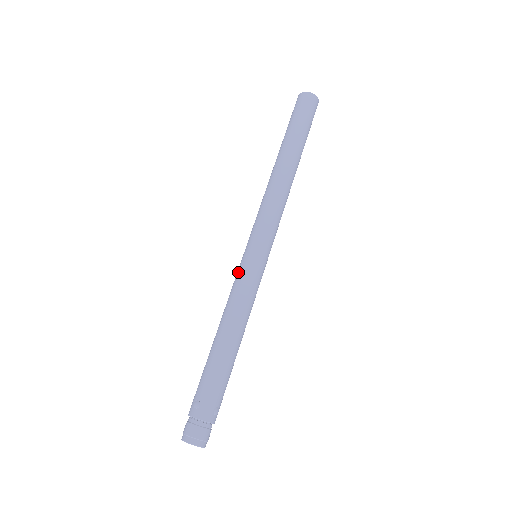
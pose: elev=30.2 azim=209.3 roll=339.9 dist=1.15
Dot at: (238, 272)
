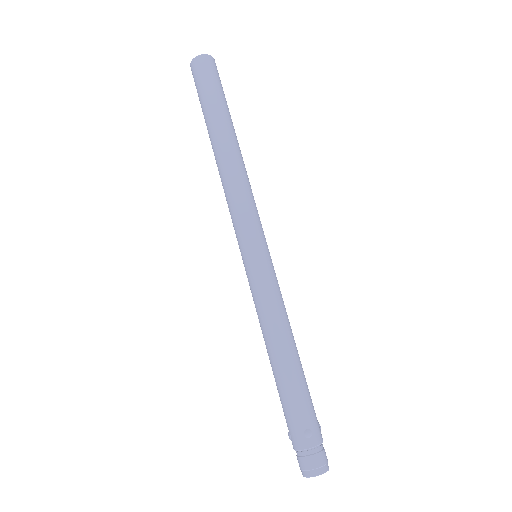
Dot at: (258, 280)
